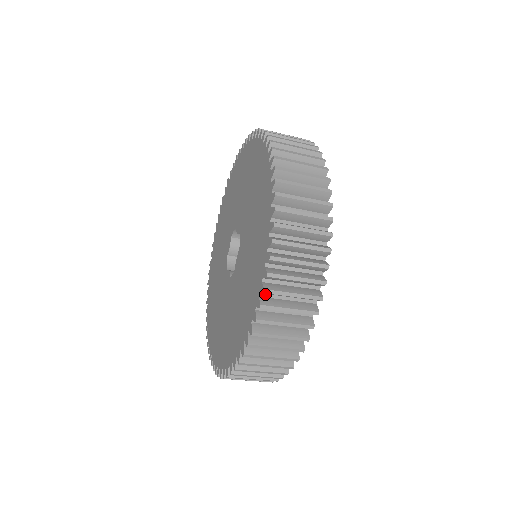
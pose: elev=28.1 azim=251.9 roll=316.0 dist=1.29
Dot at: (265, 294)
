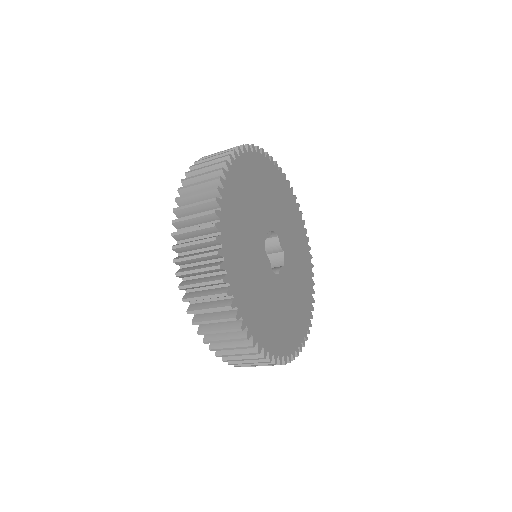
Dot at: occluded
